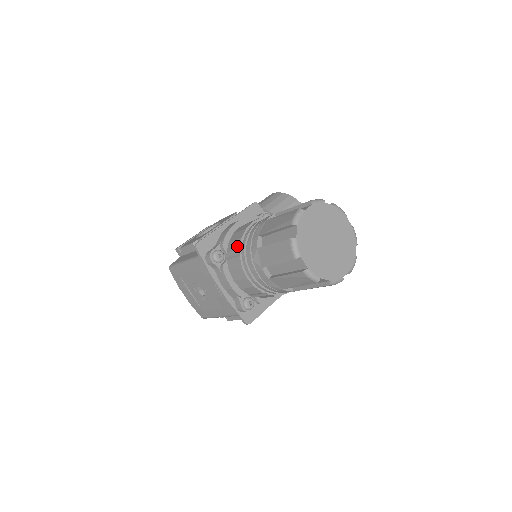
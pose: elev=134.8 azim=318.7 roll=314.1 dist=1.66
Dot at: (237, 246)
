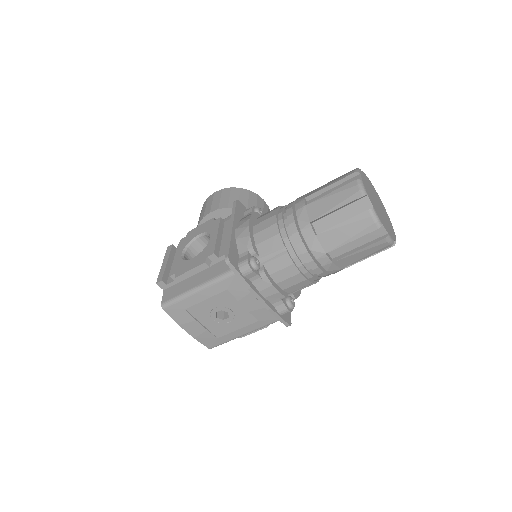
Dot at: (277, 244)
